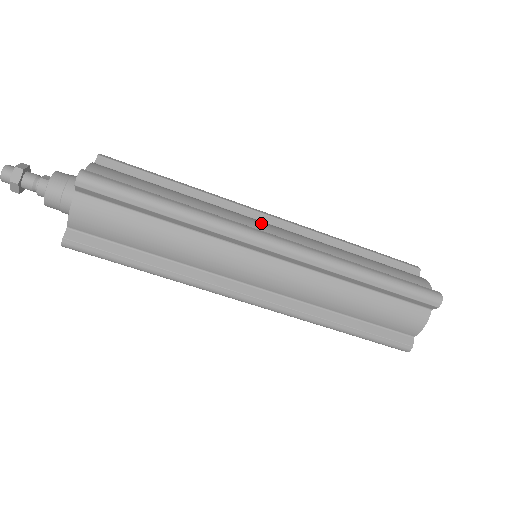
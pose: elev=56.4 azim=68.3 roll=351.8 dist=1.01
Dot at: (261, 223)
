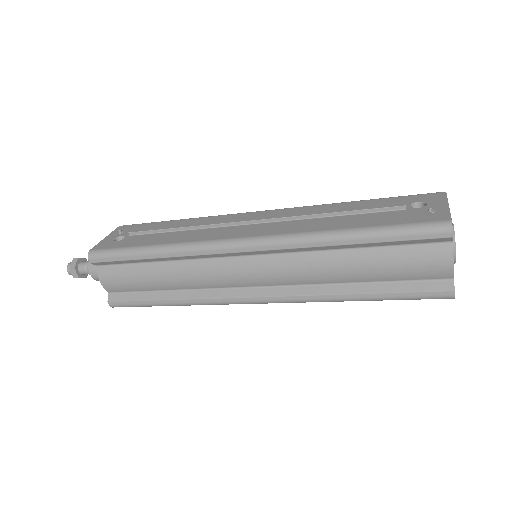
Dot at: (238, 274)
